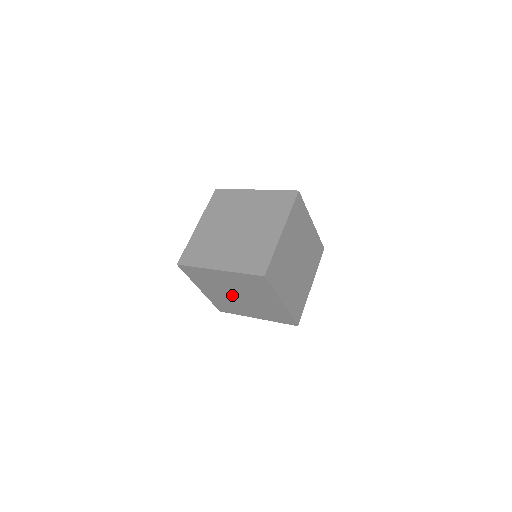
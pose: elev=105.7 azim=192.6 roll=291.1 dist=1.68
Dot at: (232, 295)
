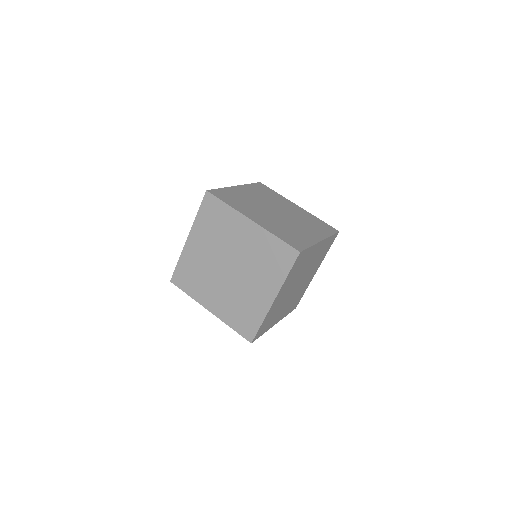
Dot at: occluded
